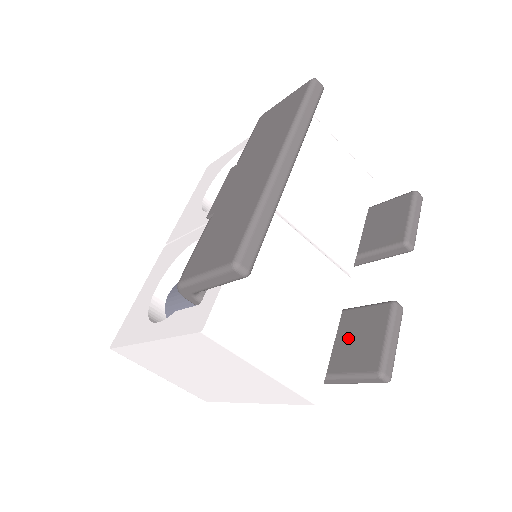
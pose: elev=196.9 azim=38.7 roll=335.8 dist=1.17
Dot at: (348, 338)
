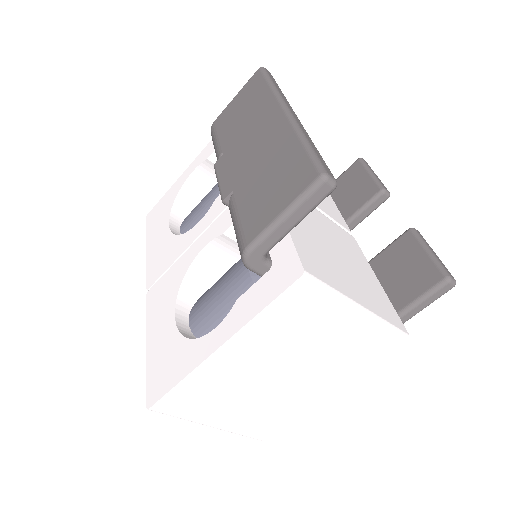
Dot at: (389, 279)
